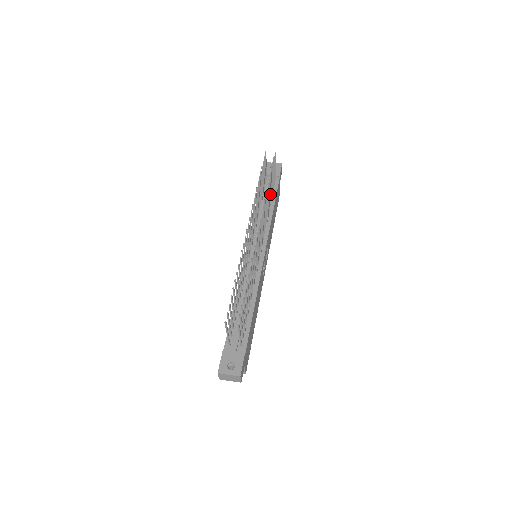
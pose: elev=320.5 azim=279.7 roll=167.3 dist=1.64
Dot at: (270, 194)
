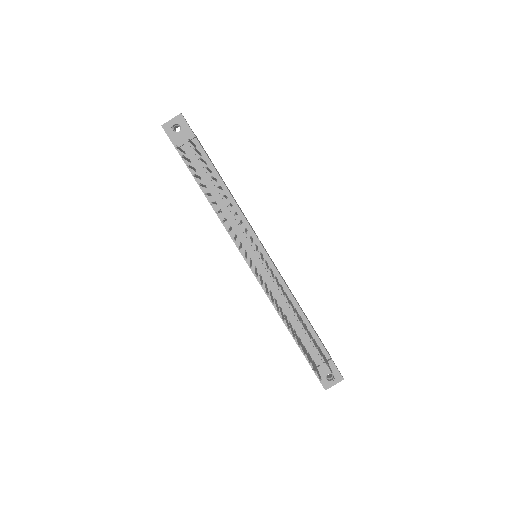
Dot at: (220, 188)
